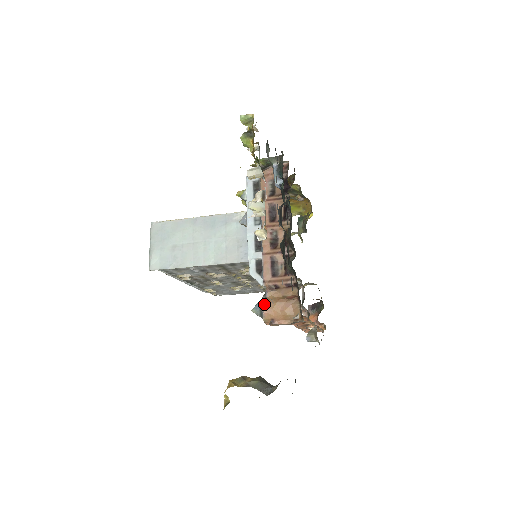
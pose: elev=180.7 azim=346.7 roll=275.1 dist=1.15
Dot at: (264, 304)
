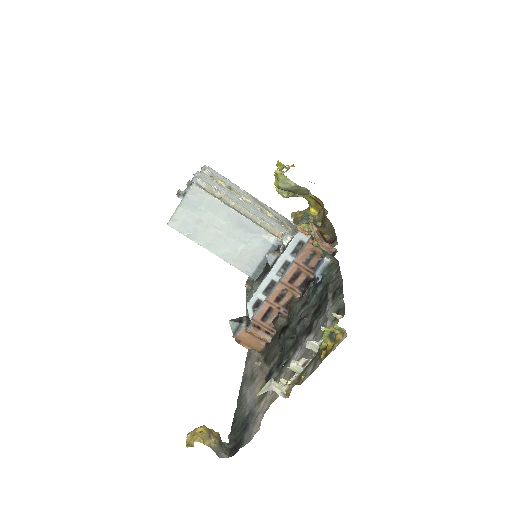
Dot at: (242, 330)
